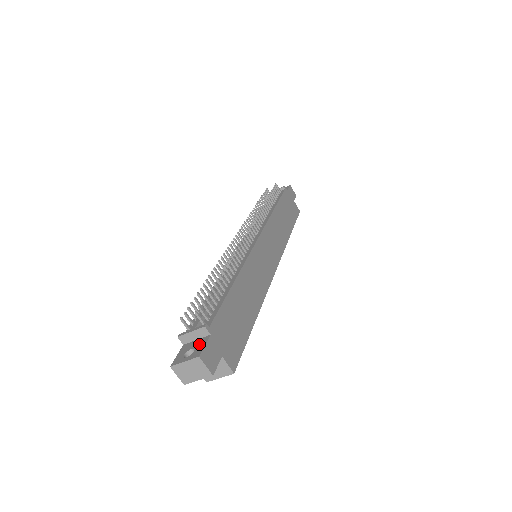
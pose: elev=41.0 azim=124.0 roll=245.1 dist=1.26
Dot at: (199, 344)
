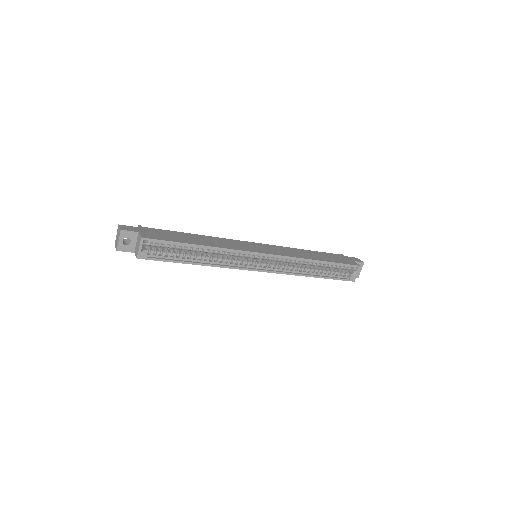
Dot at: occluded
